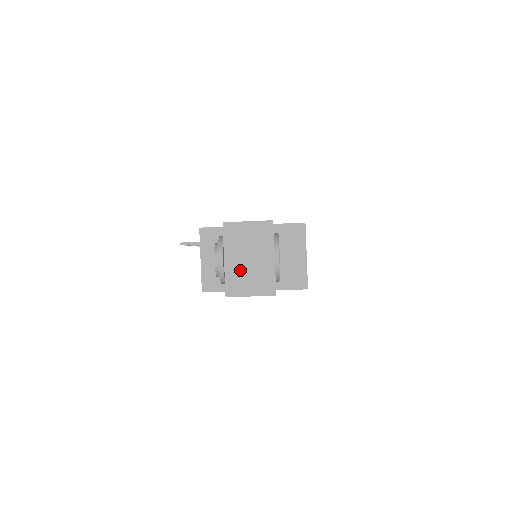
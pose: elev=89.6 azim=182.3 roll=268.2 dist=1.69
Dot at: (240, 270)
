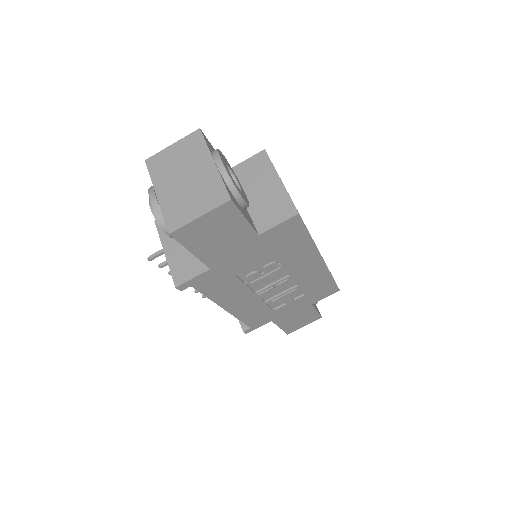
Dot at: (178, 196)
